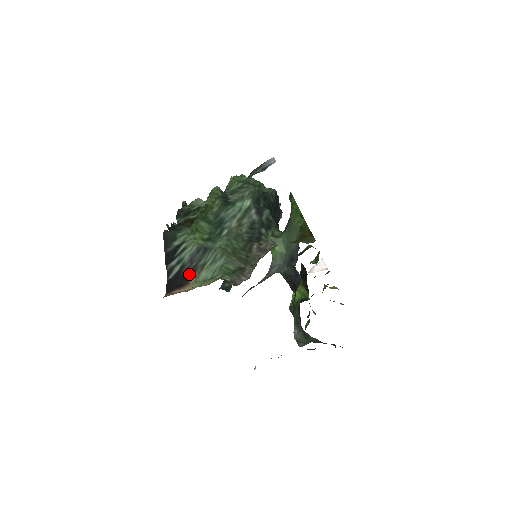
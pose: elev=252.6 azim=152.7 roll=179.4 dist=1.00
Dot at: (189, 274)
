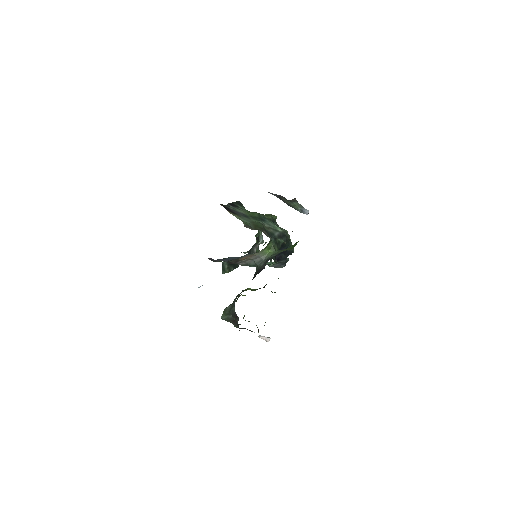
Dot at: (233, 212)
